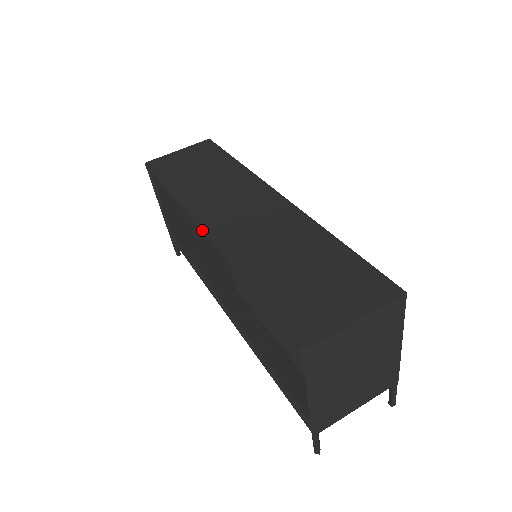
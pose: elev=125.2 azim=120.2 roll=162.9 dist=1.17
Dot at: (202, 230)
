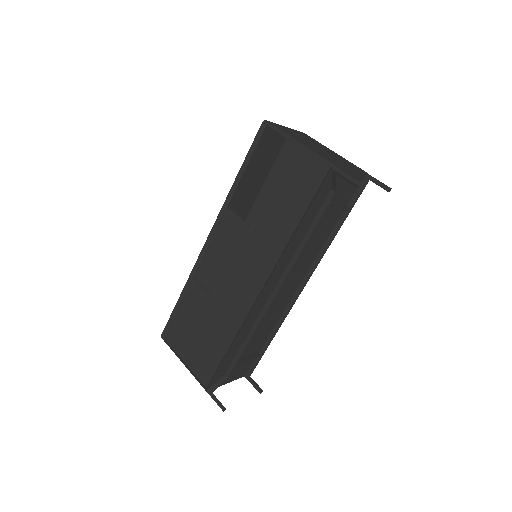
Dot at: (207, 239)
